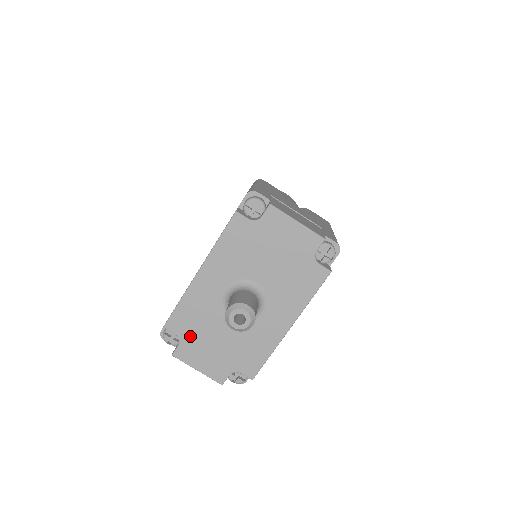
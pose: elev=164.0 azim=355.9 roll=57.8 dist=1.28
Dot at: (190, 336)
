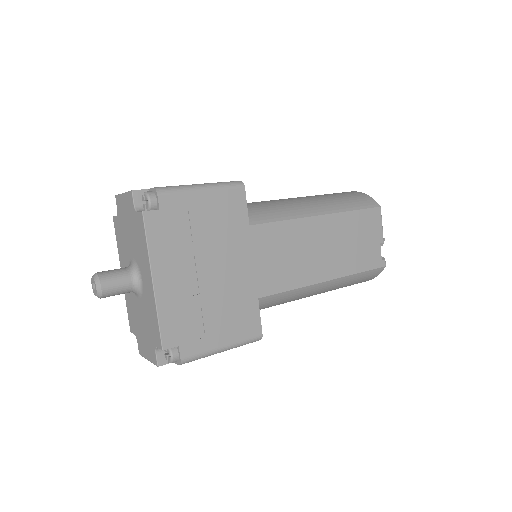
Dot at: (137, 331)
